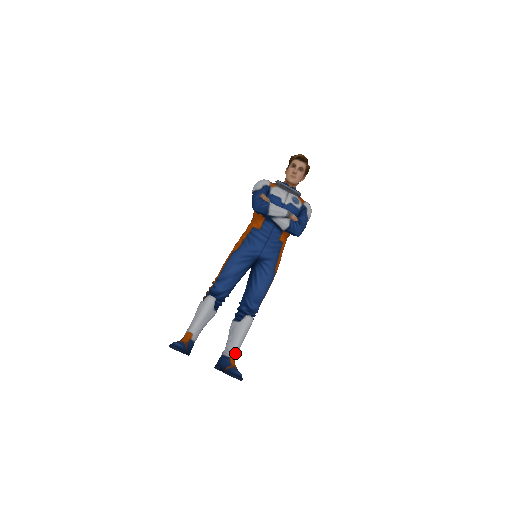
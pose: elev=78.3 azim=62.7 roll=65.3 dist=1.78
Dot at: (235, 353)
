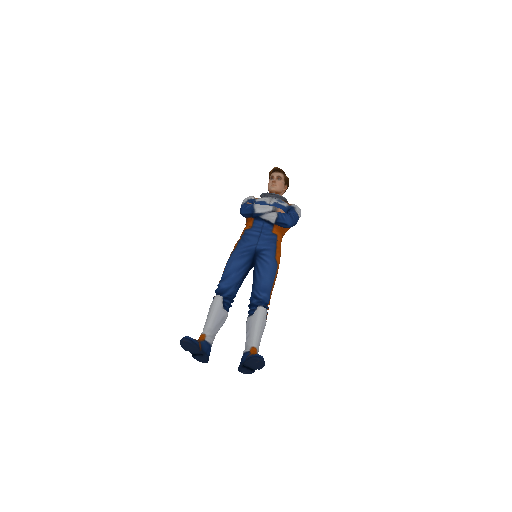
Dot at: (255, 346)
